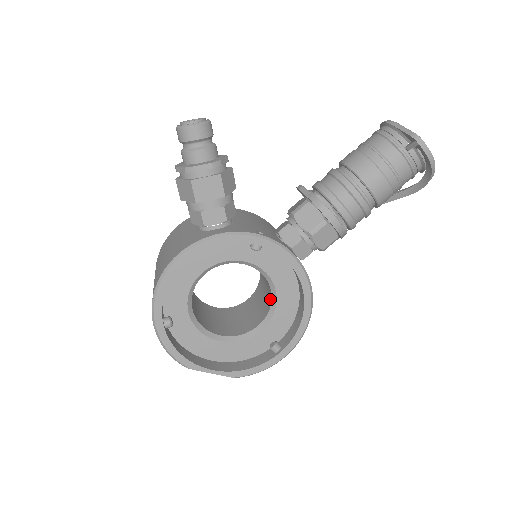
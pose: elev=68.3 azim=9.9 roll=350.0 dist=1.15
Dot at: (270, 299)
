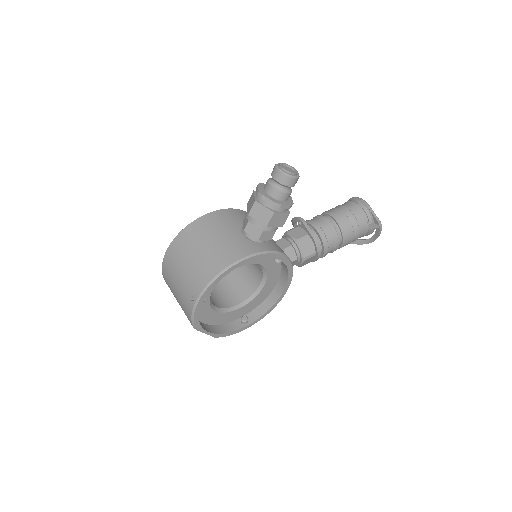
Dot at: (254, 288)
